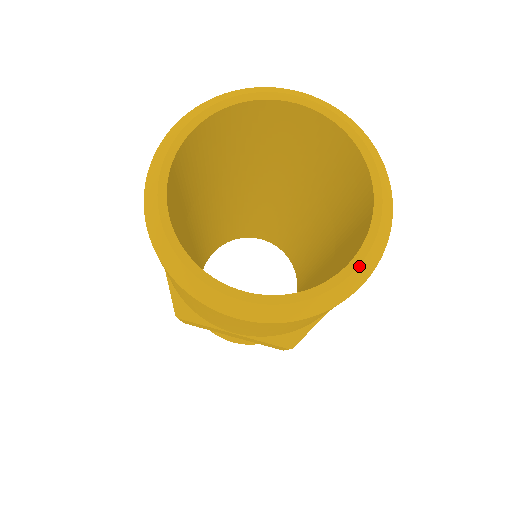
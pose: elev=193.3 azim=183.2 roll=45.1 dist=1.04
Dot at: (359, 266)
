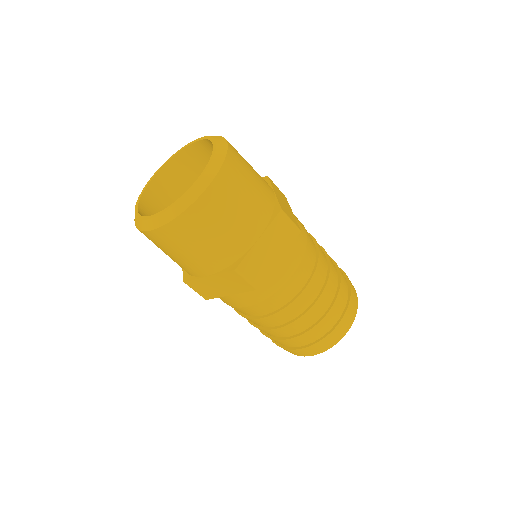
Dot at: (200, 179)
